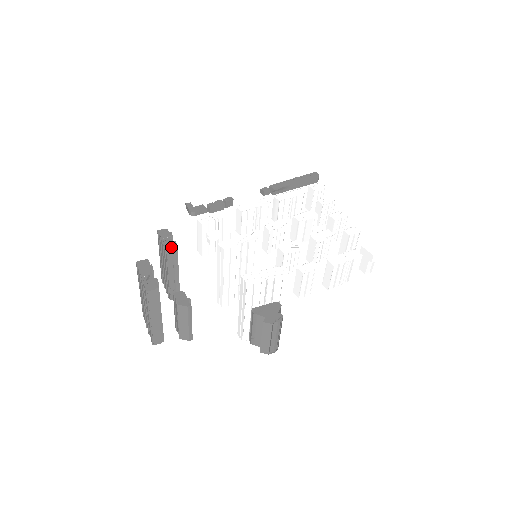
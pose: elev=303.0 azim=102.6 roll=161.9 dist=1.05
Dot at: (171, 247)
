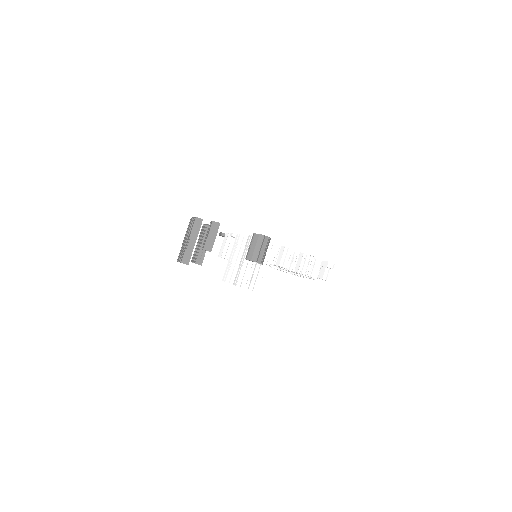
Dot at: occluded
